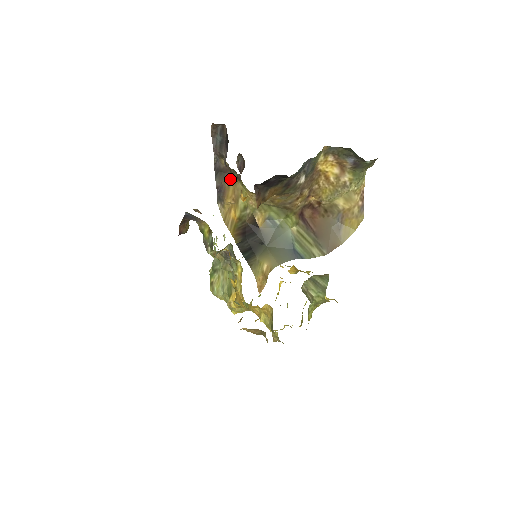
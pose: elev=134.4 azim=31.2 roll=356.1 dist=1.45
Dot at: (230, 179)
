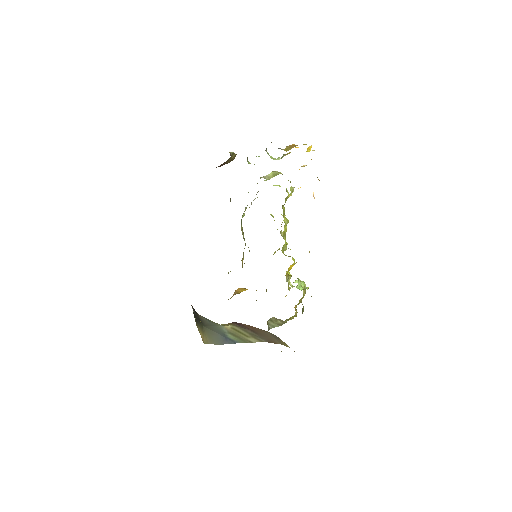
Dot at: occluded
